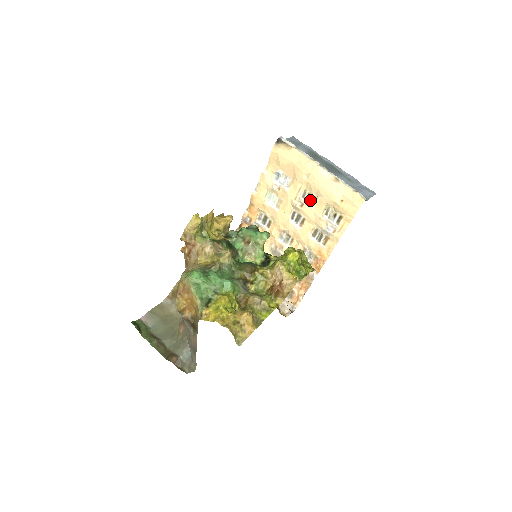
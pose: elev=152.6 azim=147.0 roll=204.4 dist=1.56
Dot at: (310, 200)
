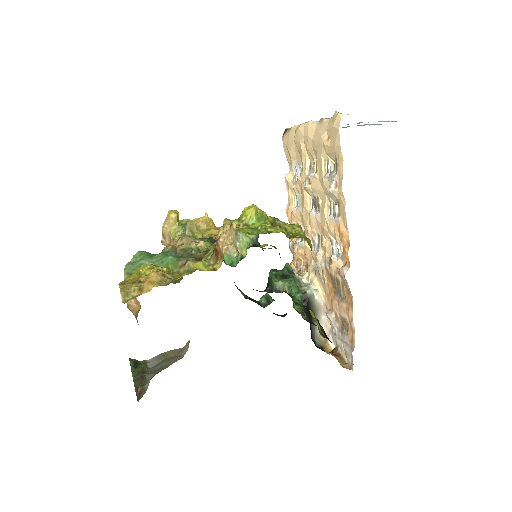
Dot at: (314, 169)
